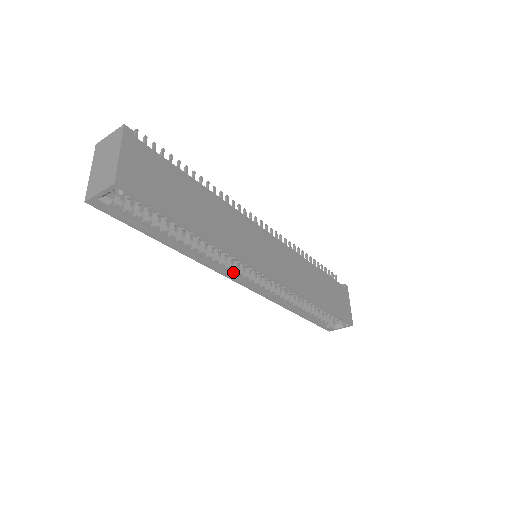
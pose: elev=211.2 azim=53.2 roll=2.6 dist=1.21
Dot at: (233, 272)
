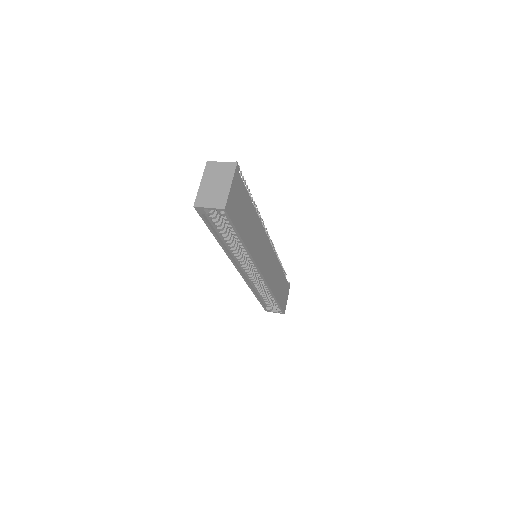
Dot at: (240, 264)
